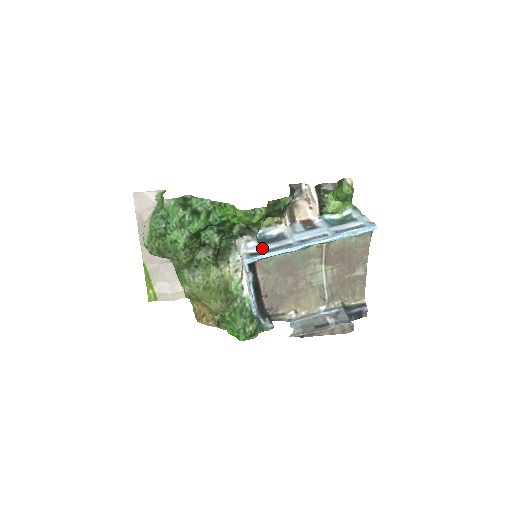
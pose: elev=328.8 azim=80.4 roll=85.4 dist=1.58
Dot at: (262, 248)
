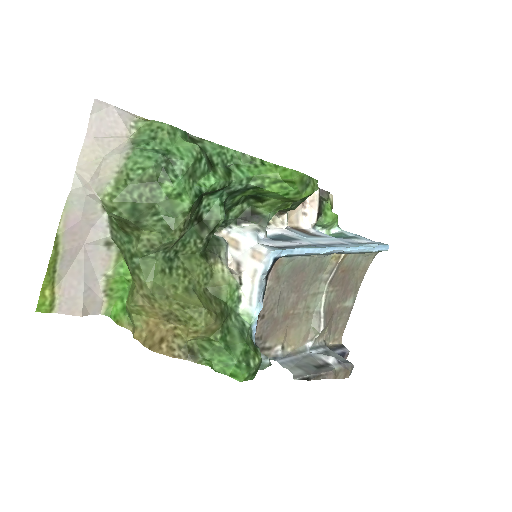
Dot at: (278, 243)
